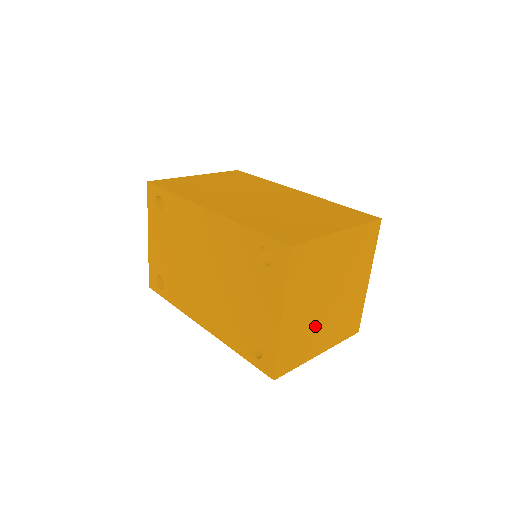
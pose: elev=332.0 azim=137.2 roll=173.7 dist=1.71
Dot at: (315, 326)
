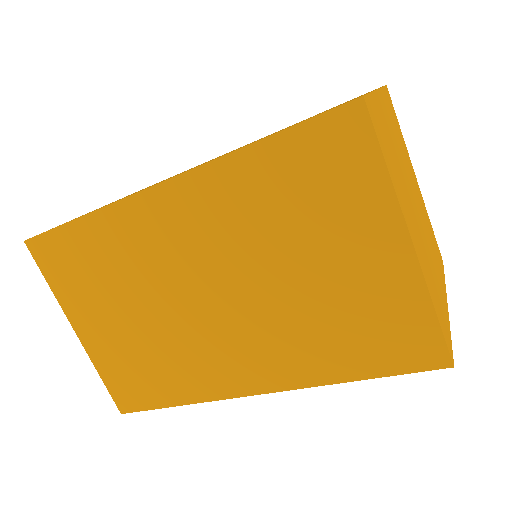
Dot at: (404, 188)
